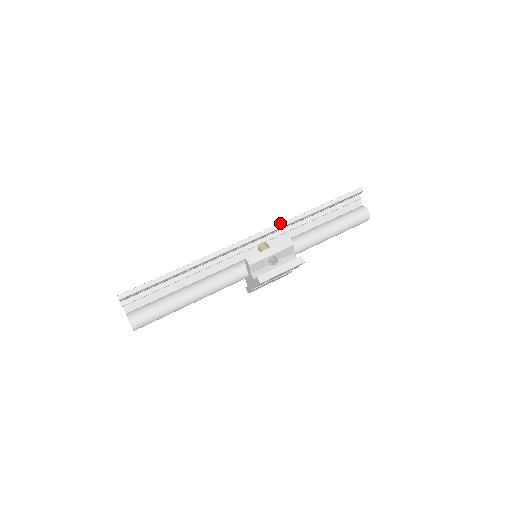
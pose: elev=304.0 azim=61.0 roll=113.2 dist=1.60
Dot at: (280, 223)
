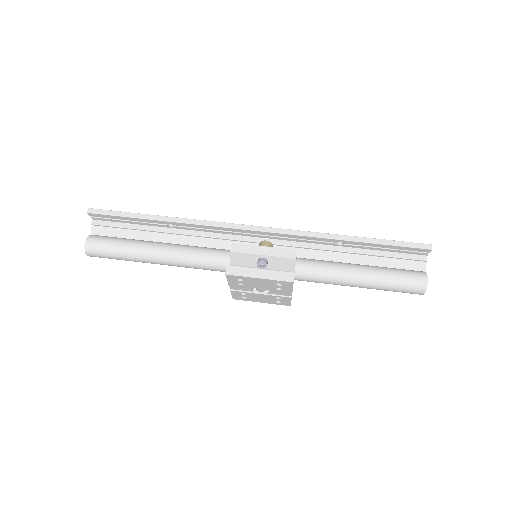
Dot at: (299, 230)
